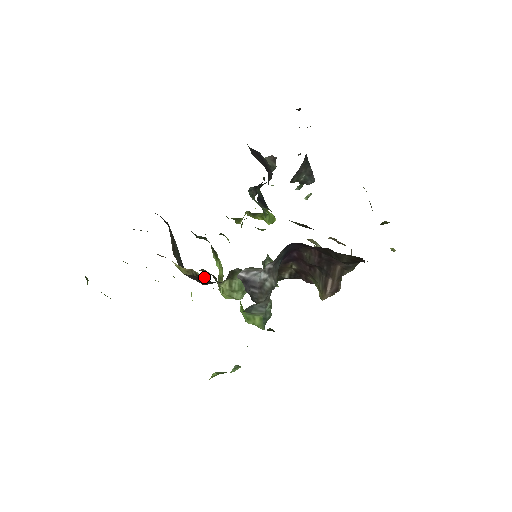
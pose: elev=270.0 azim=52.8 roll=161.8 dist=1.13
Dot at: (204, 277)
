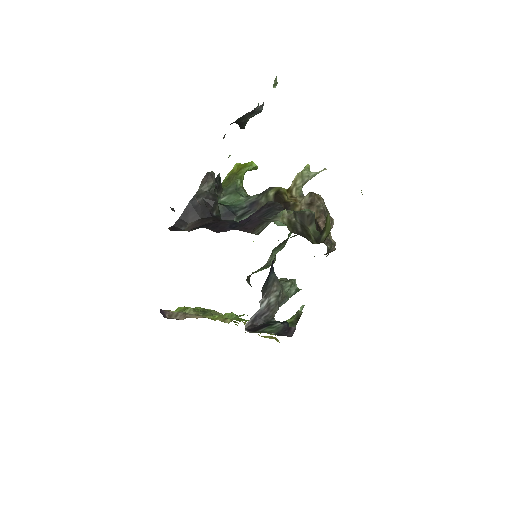
Dot at: occluded
